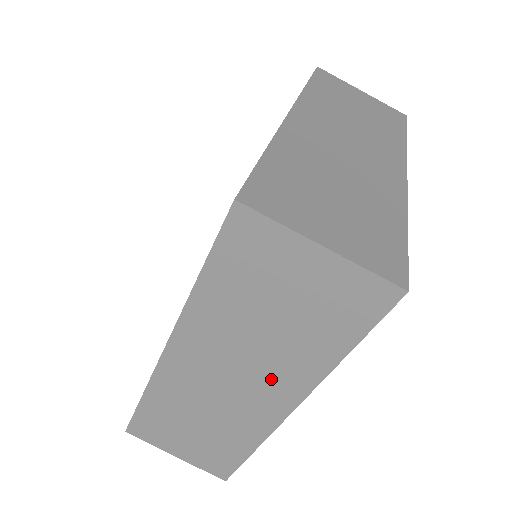
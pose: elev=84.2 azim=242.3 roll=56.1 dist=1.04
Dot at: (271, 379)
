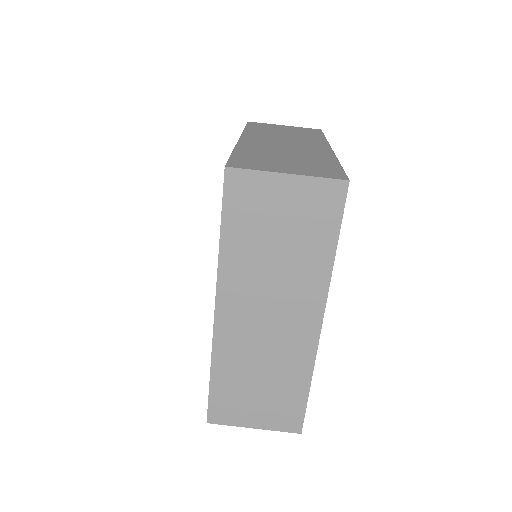
Dot at: (296, 300)
